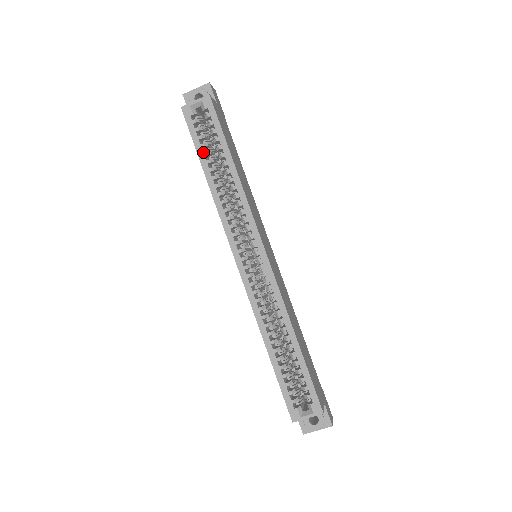
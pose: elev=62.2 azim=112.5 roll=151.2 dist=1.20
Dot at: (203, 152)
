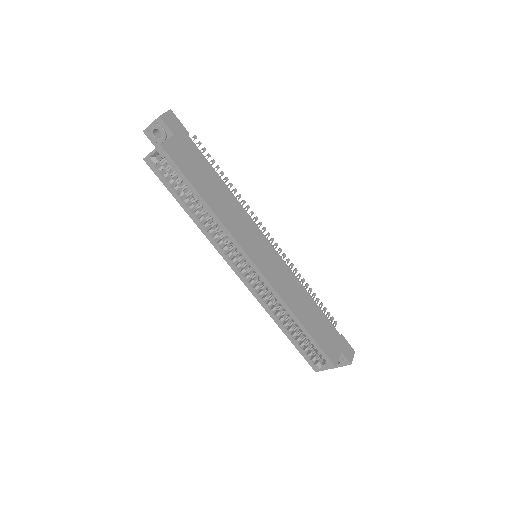
Dot at: (177, 195)
